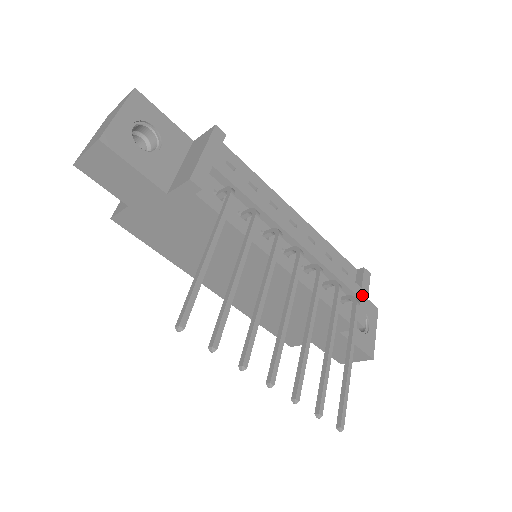
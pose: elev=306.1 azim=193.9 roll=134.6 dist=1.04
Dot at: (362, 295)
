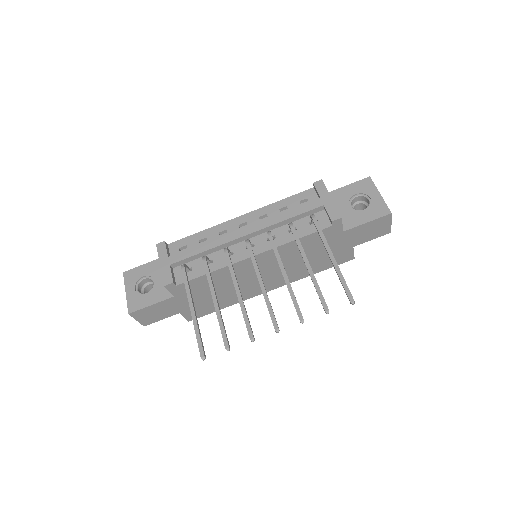
Dot at: (324, 201)
